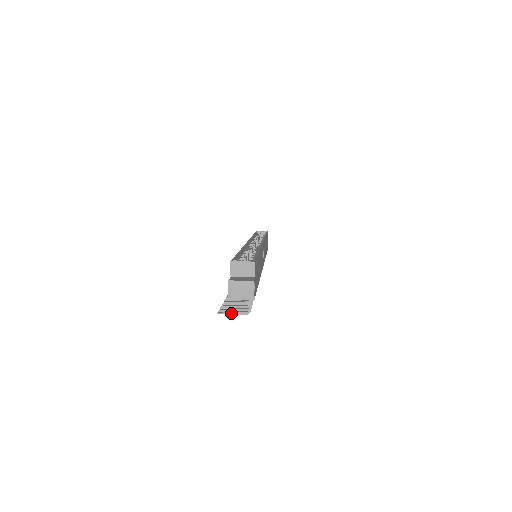
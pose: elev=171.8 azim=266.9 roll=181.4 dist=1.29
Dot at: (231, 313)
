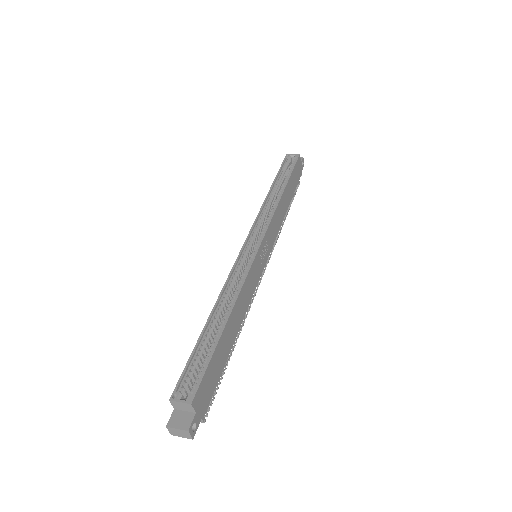
Dot at: occluded
